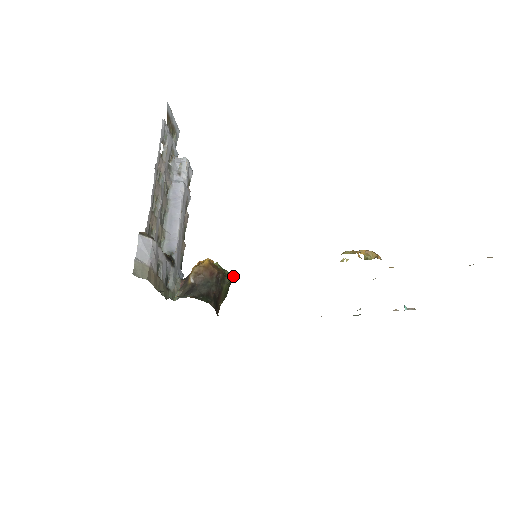
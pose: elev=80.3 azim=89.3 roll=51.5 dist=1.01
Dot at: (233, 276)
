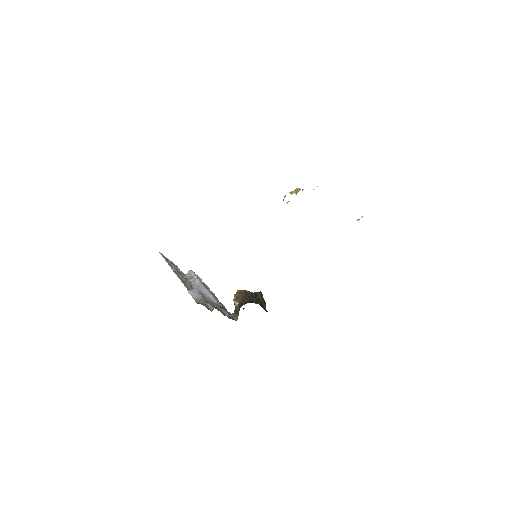
Dot at: (261, 292)
